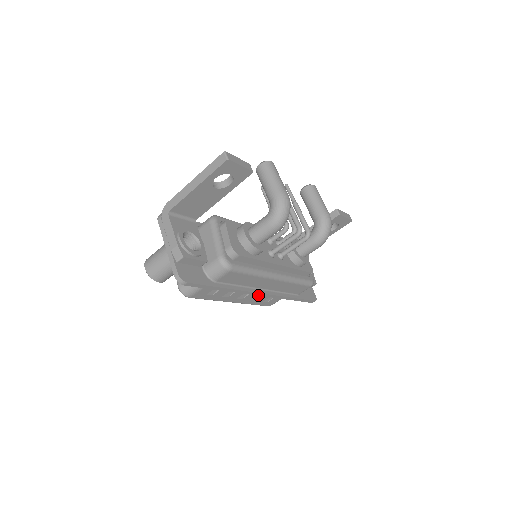
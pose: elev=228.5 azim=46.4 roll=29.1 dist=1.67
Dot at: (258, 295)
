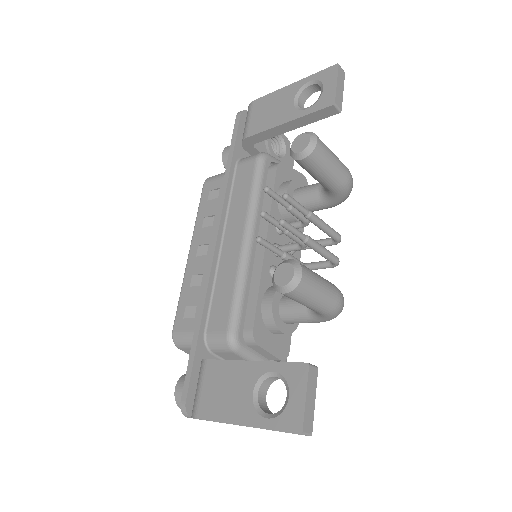
Dot at: occluded
